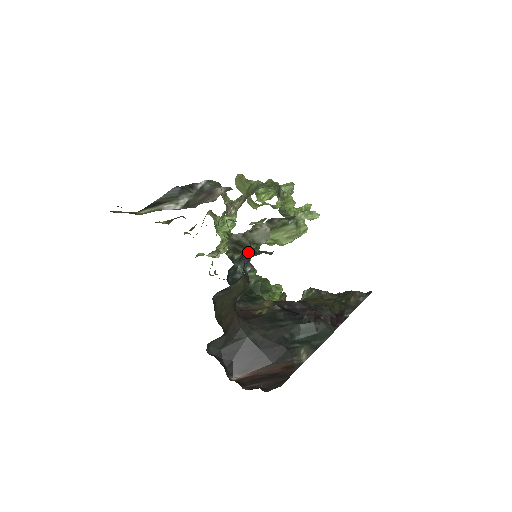
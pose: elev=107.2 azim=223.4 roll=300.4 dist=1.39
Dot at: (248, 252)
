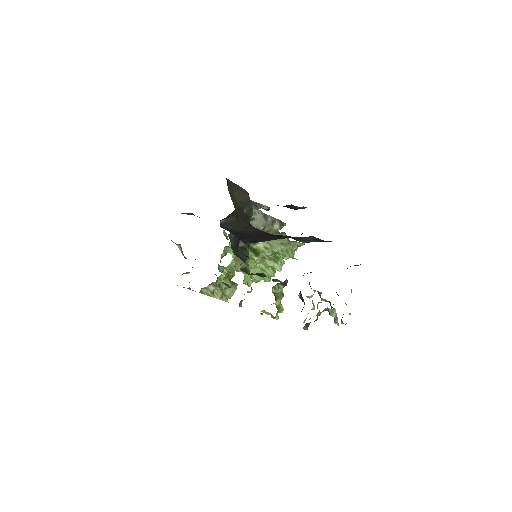
Dot at: occluded
